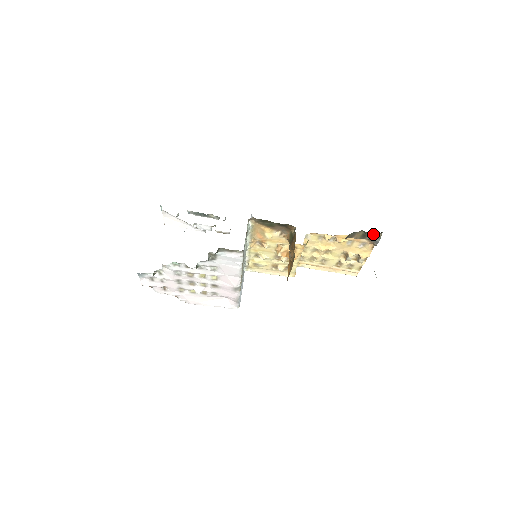
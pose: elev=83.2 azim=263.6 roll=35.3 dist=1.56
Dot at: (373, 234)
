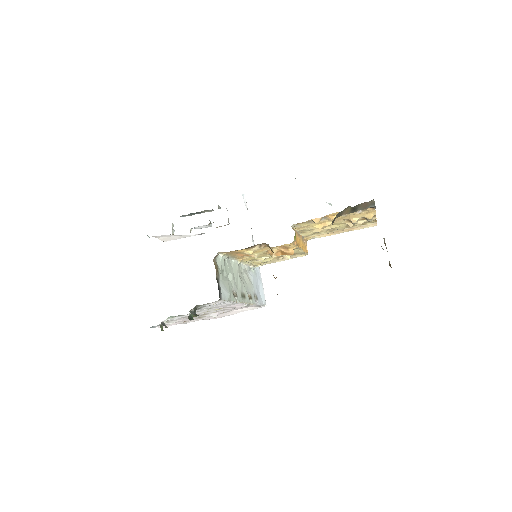
Dot at: (363, 204)
